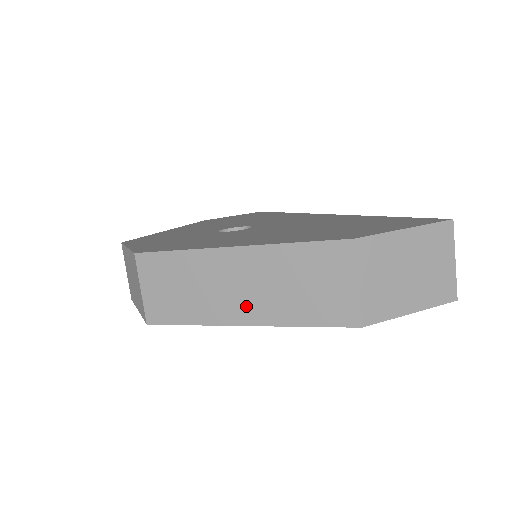
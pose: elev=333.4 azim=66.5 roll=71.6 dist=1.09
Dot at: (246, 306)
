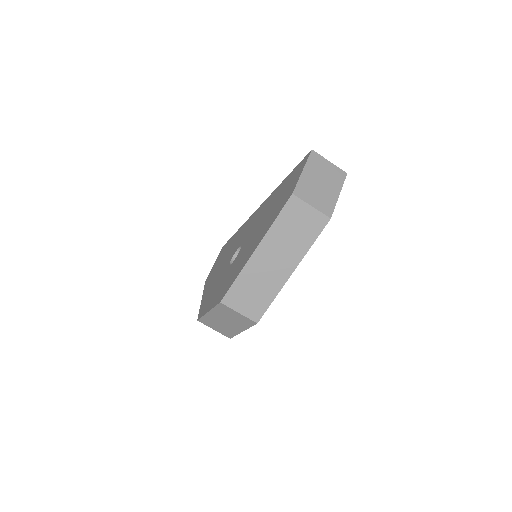
Dot at: (285, 264)
